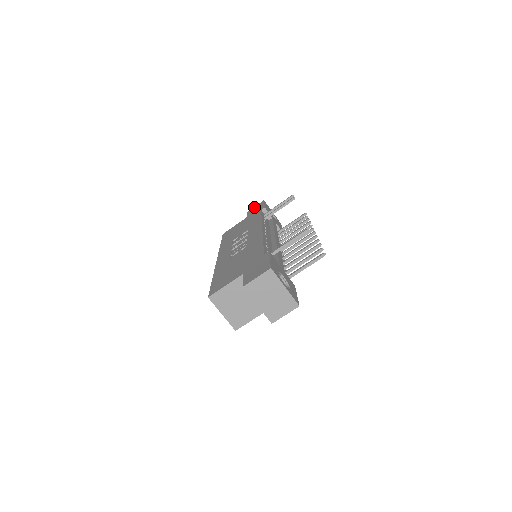
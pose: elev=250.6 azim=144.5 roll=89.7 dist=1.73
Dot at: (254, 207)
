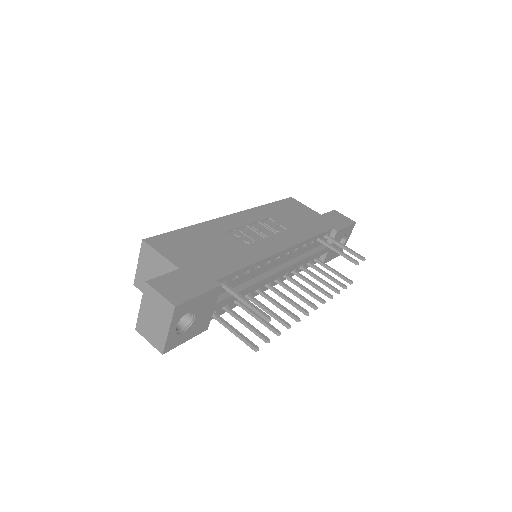
Dot at: (342, 215)
